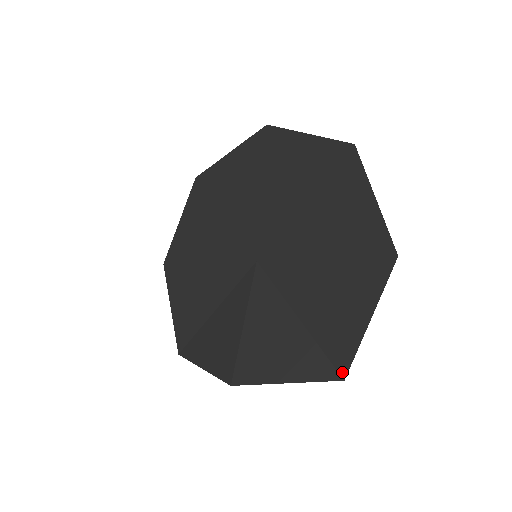
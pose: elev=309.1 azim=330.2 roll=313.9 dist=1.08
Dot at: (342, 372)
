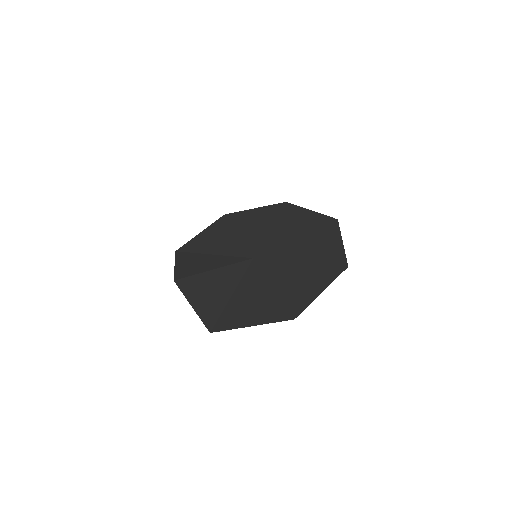
Dot at: (214, 329)
